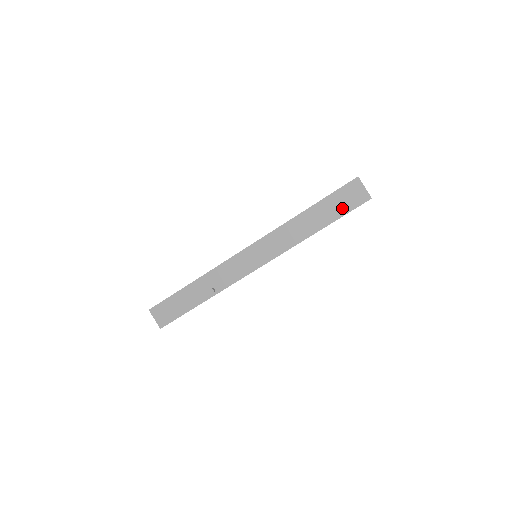
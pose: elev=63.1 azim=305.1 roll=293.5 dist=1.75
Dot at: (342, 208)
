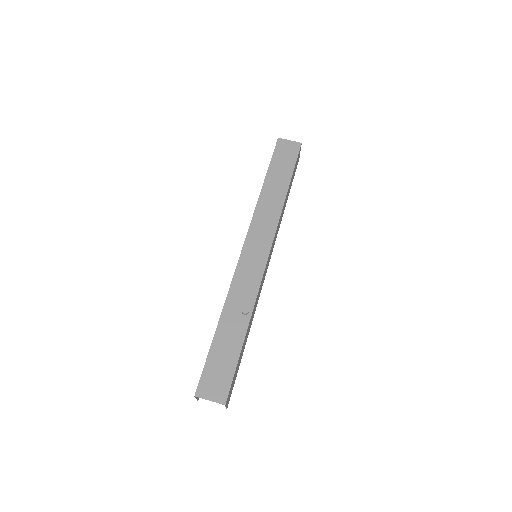
Dot at: (288, 163)
